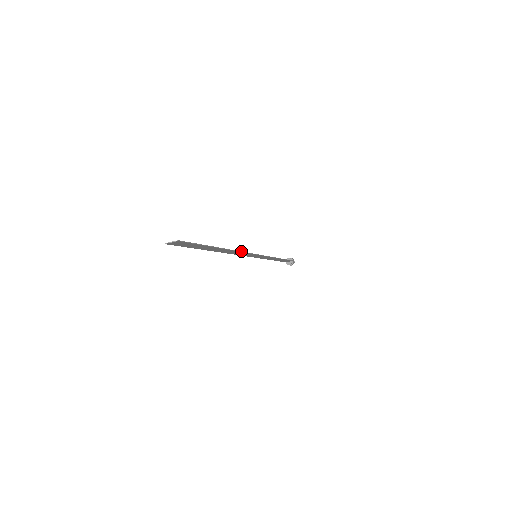
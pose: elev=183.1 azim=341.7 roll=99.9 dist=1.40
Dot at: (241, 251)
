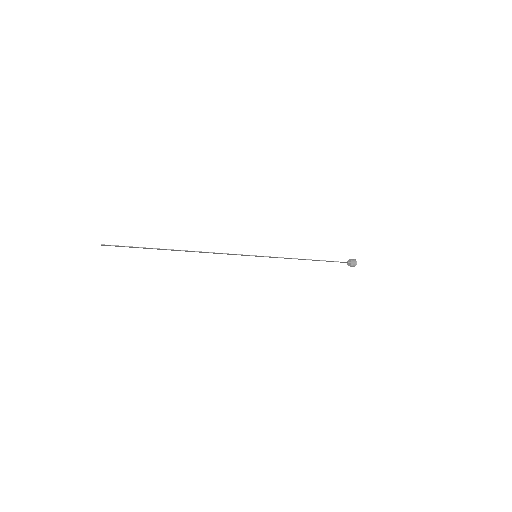
Dot at: (213, 252)
